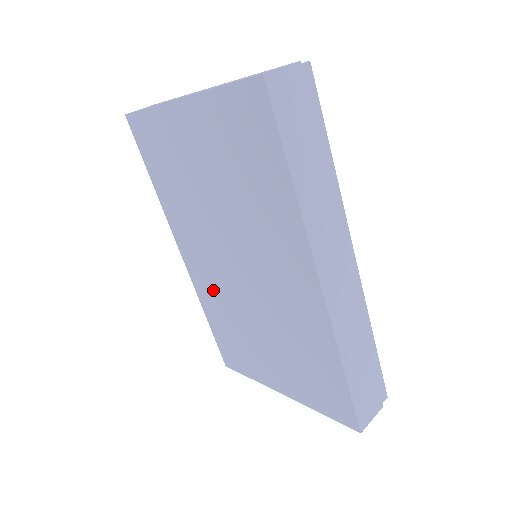
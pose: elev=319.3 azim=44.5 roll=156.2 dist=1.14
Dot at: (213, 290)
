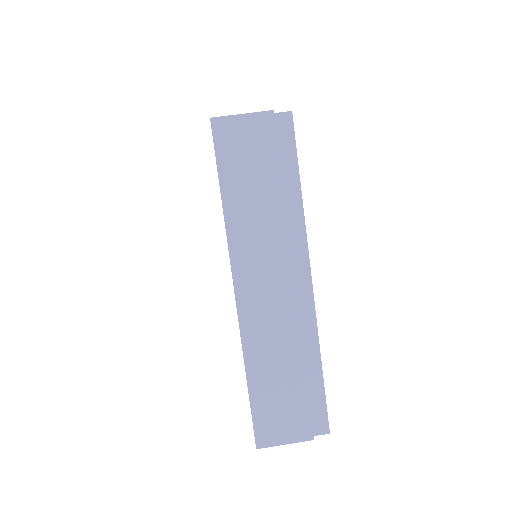
Dot at: occluded
